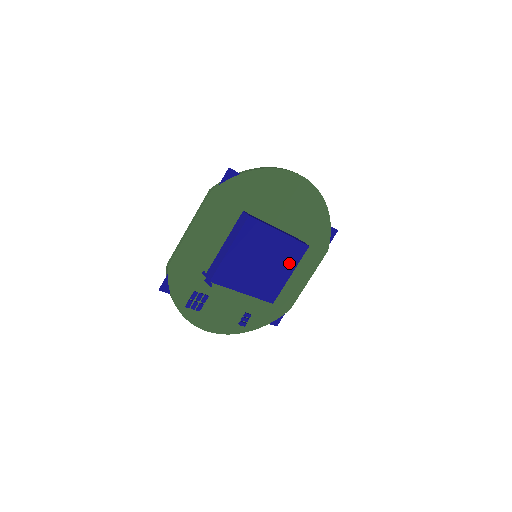
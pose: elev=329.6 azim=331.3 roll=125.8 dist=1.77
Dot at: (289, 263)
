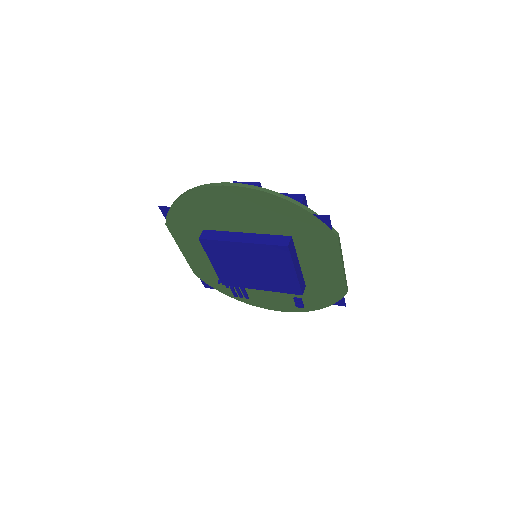
Dot at: (282, 263)
